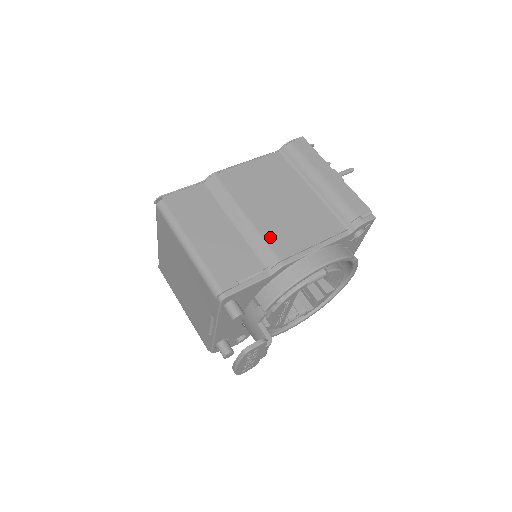
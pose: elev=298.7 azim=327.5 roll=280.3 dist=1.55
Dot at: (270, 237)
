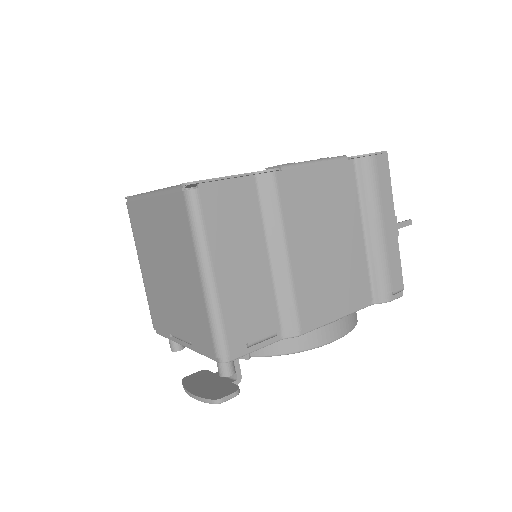
Dot at: (302, 294)
